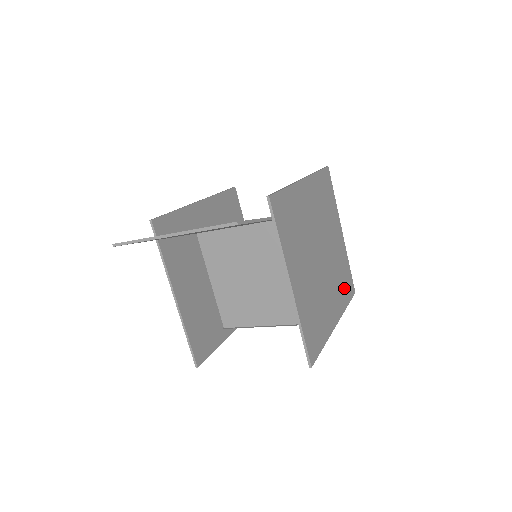
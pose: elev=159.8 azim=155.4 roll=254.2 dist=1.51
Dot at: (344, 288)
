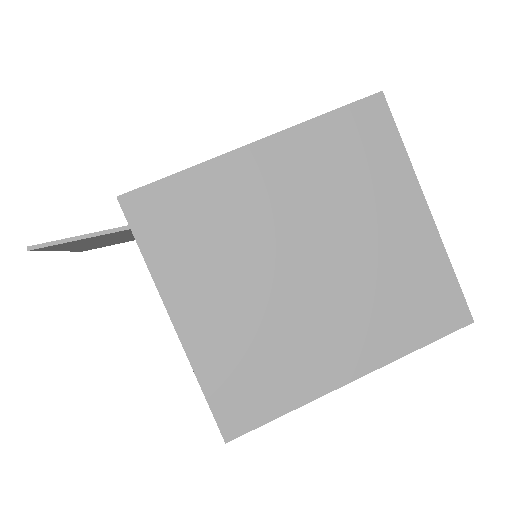
Dot at: (411, 315)
